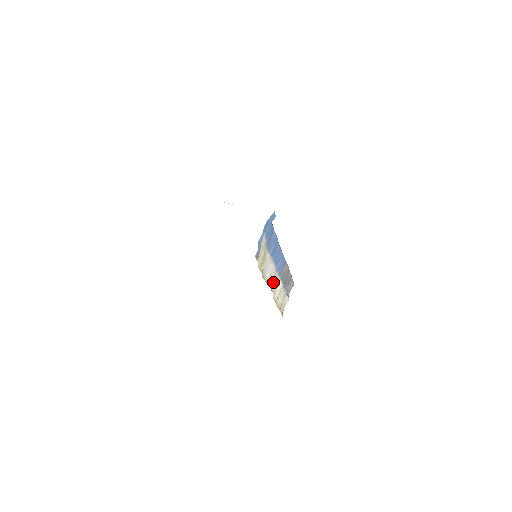
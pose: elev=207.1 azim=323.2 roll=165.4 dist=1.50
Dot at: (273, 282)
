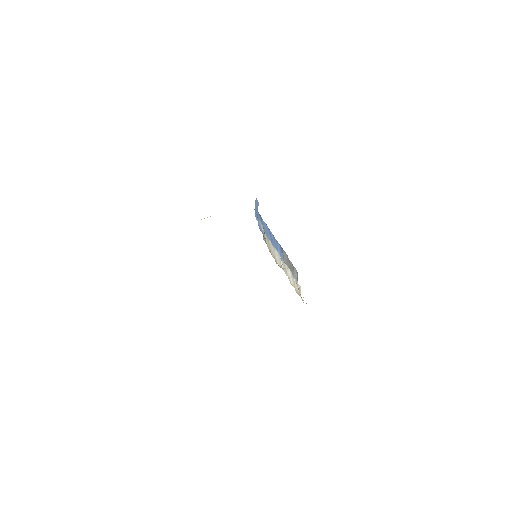
Dot at: (284, 269)
